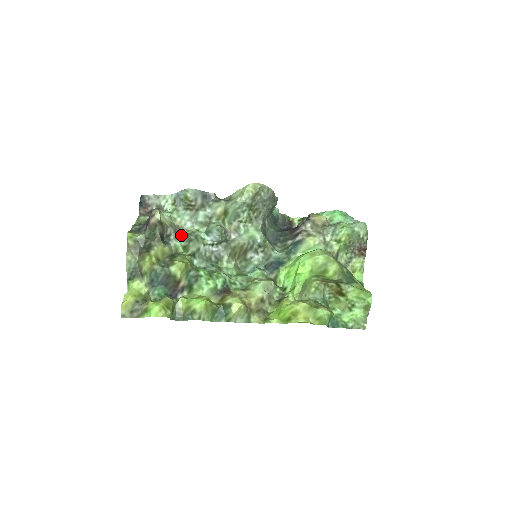
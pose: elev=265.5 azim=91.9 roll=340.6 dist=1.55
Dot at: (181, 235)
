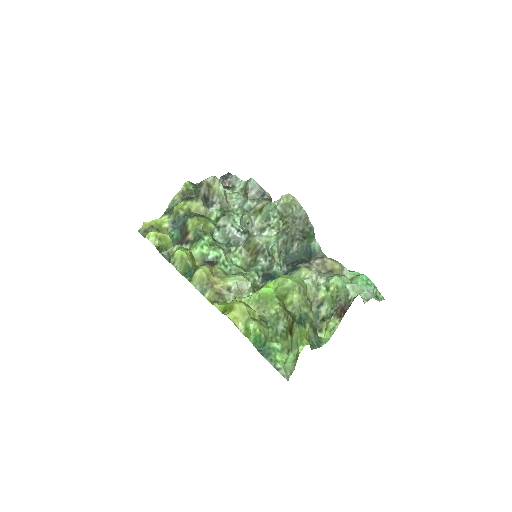
Dot at: (223, 209)
